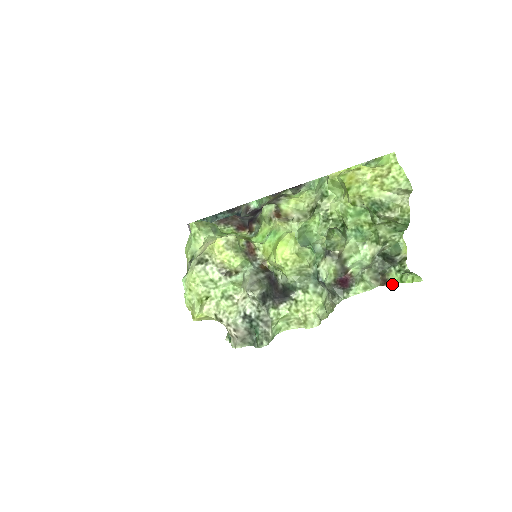
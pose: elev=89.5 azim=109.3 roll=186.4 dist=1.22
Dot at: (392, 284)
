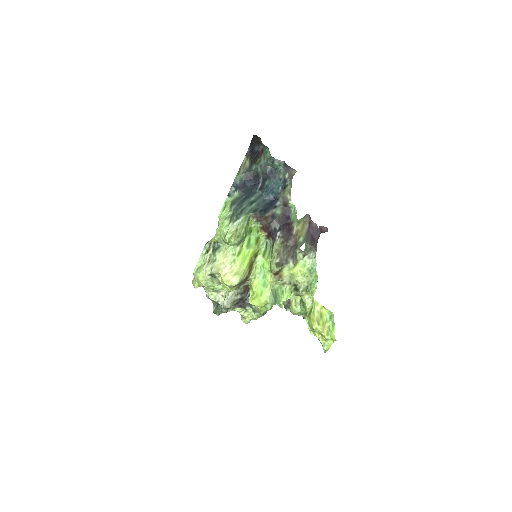
Dot at: occluded
